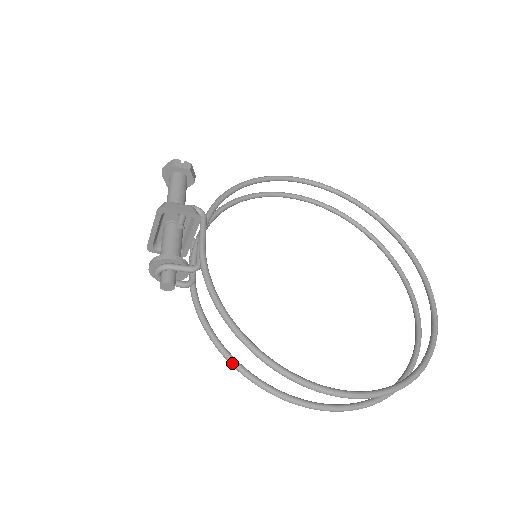
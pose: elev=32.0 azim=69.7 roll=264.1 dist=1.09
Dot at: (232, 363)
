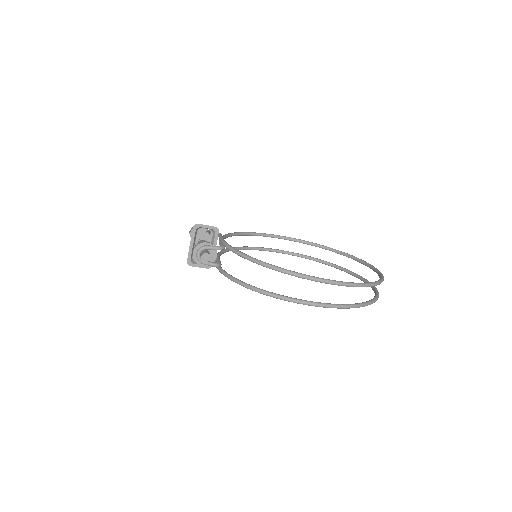
Dot at: (254, 288)
